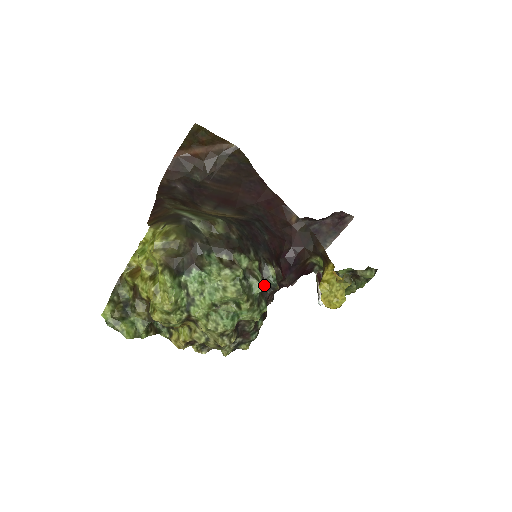
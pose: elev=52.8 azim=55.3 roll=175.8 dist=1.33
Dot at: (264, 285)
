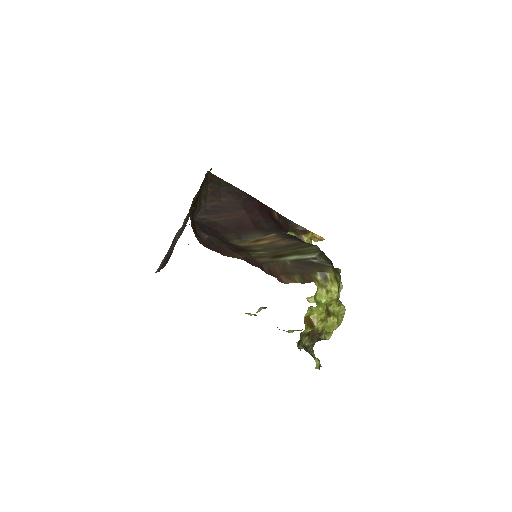
Dot at: occluded
